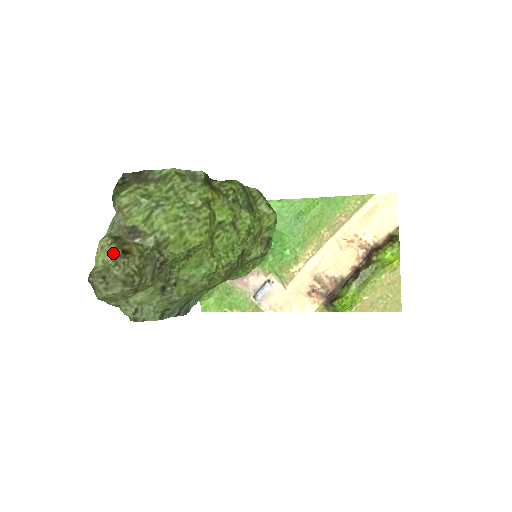
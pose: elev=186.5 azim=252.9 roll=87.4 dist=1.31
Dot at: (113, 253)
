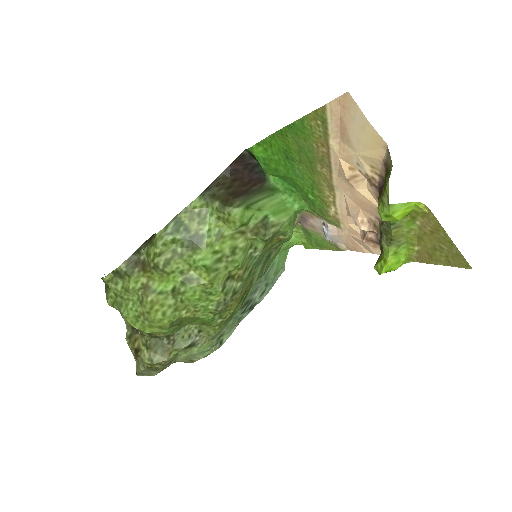
Dot at: (133, 354)
